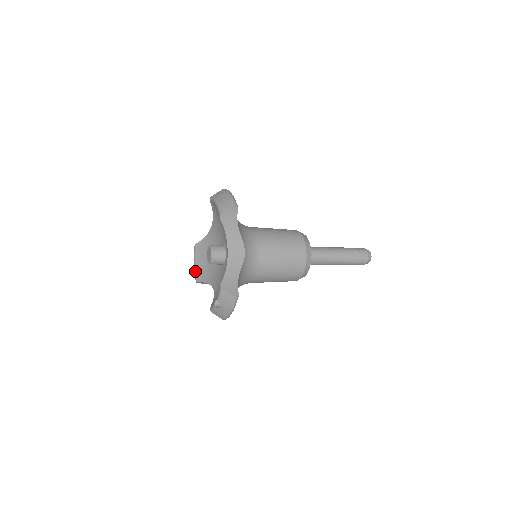
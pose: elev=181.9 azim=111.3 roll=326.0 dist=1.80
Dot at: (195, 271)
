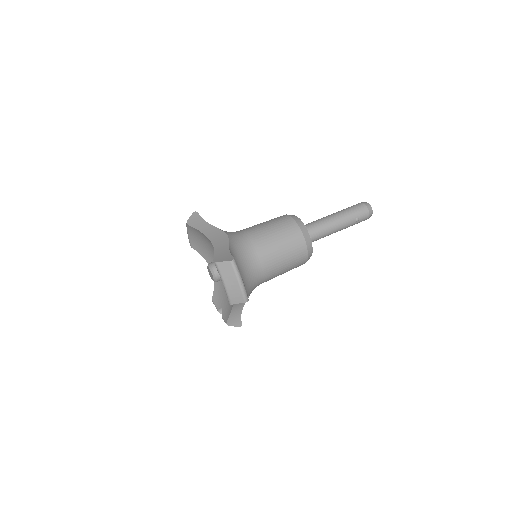
Dot at: (189, 239)
